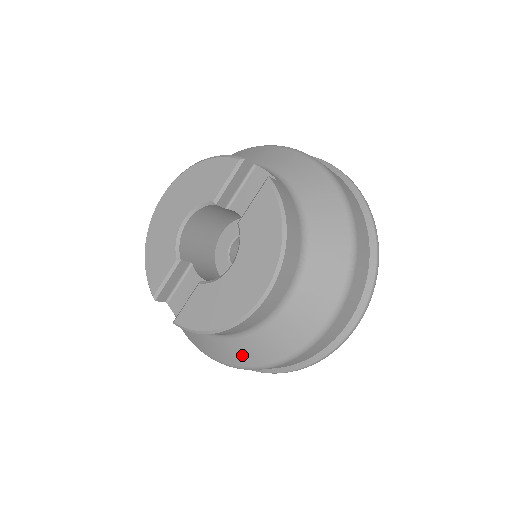
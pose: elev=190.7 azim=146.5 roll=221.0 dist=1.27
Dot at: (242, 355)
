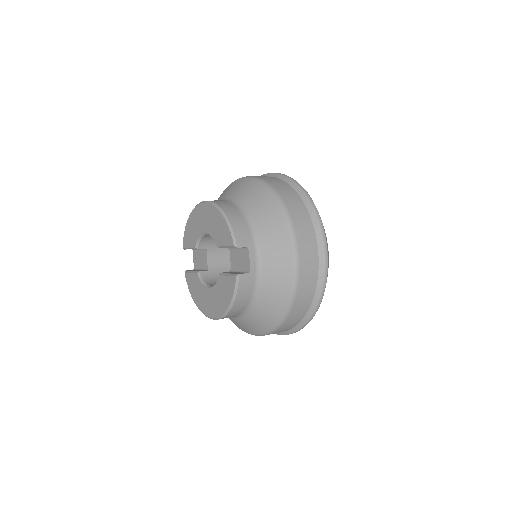
Dot at: occluded
